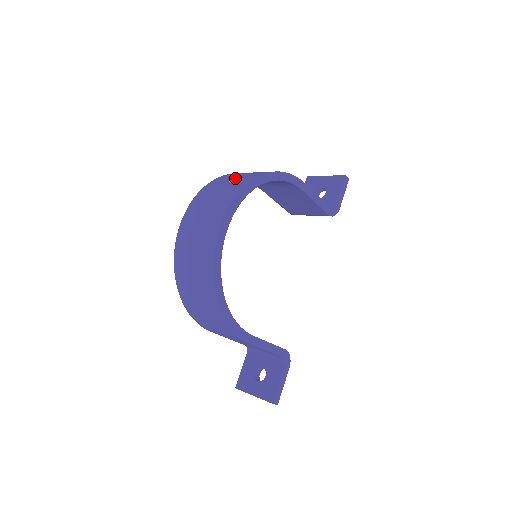
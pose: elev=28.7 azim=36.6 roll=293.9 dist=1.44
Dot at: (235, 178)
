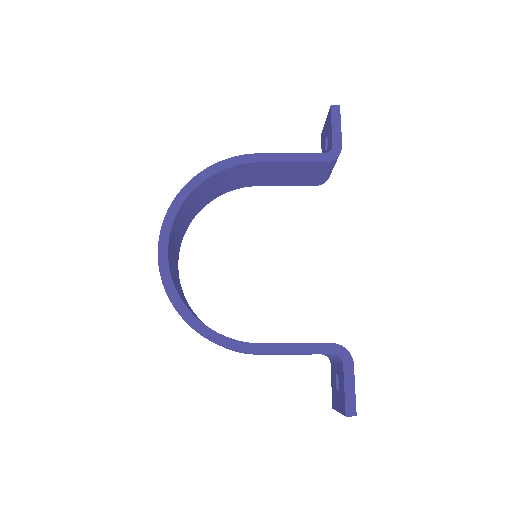
Dot at: occluded
